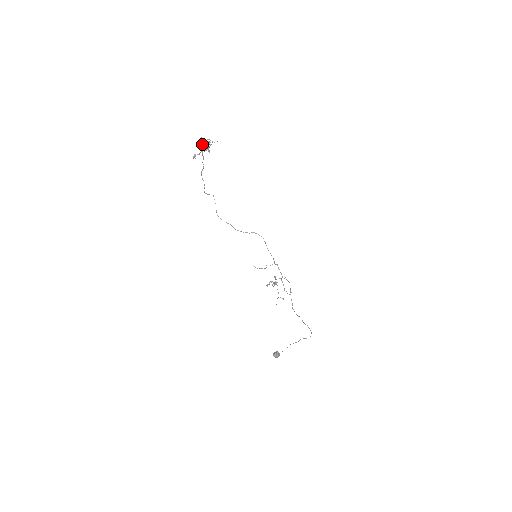
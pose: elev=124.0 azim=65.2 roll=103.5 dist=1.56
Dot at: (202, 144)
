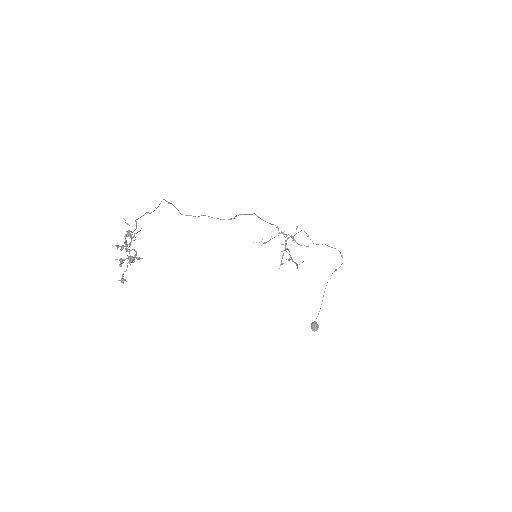
Dot at: (123, 260)
